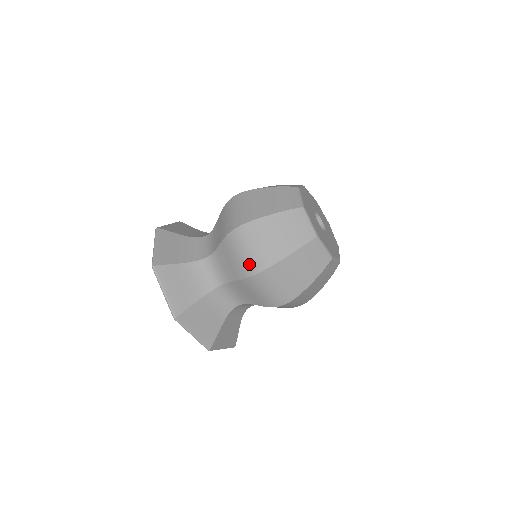
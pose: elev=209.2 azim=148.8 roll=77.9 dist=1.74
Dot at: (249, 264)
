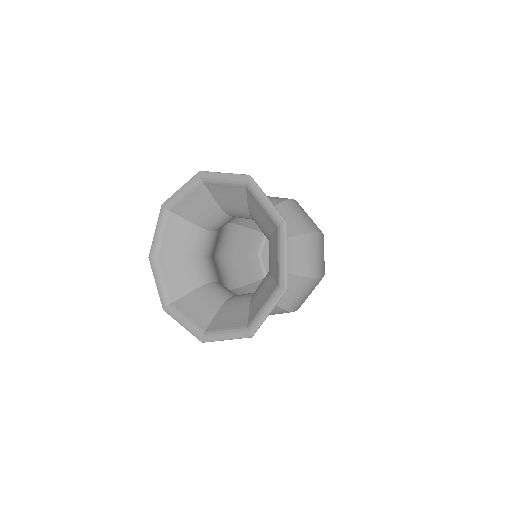
Dot at: (311, 224)
